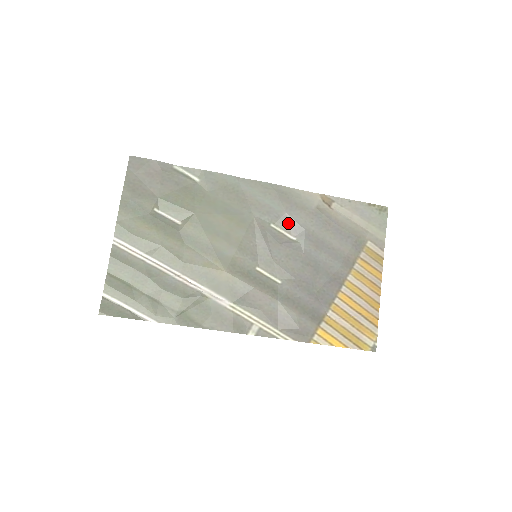
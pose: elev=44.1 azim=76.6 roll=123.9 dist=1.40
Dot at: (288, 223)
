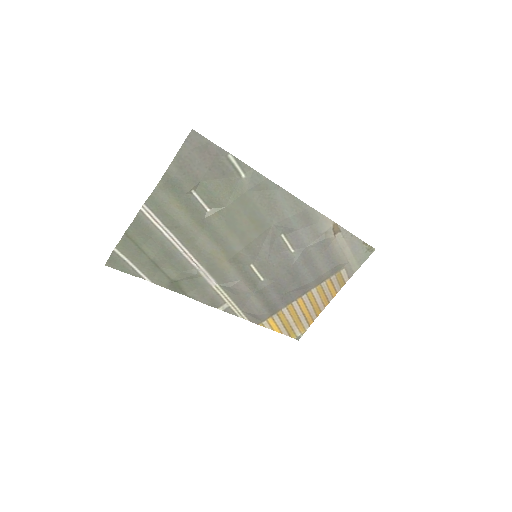
Dot at: (296, 238)
